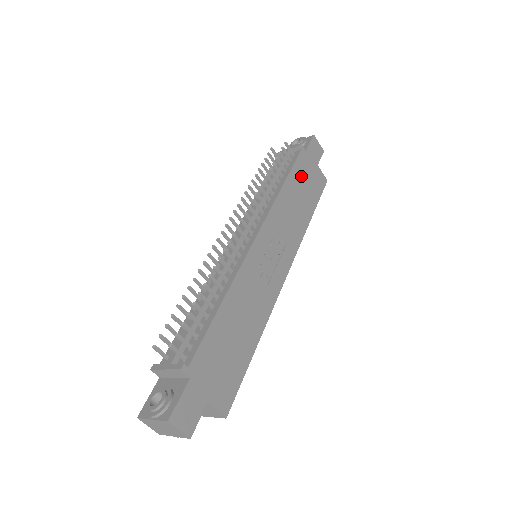
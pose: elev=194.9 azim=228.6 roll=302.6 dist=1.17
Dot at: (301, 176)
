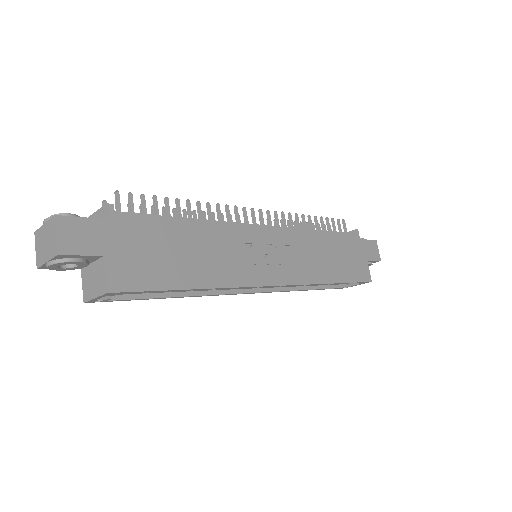
Dot at: (343, 247)
